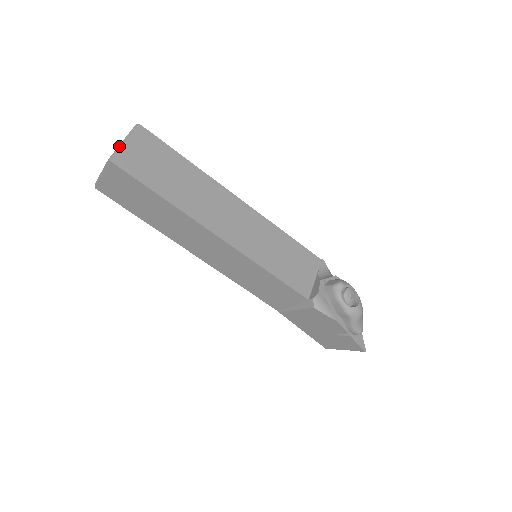
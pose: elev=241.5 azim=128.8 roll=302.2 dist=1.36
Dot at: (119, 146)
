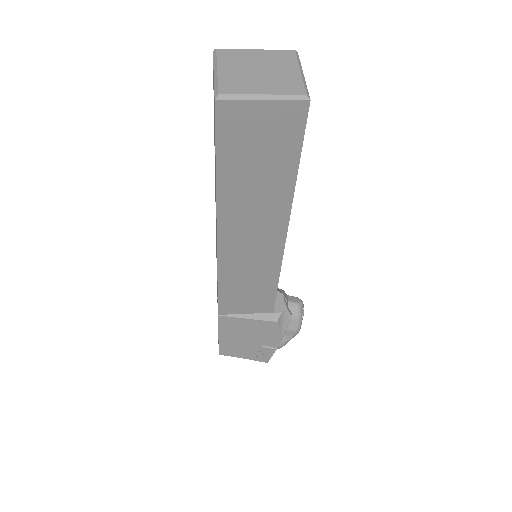
Dot at: (304, 78)
